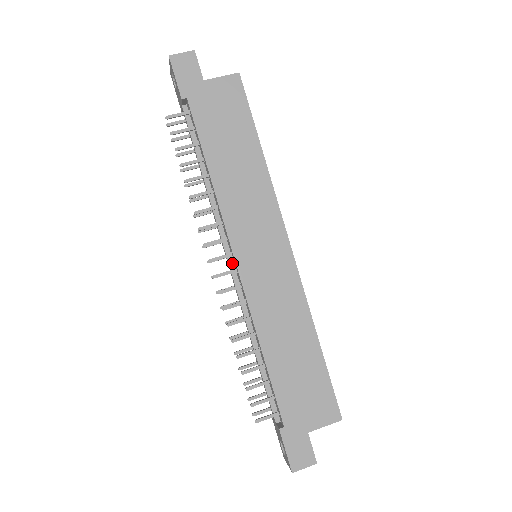
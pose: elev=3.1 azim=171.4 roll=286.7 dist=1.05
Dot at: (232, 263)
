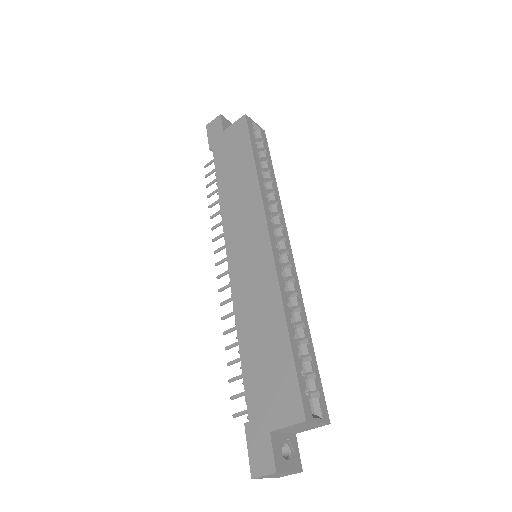
Dot at: occluded
